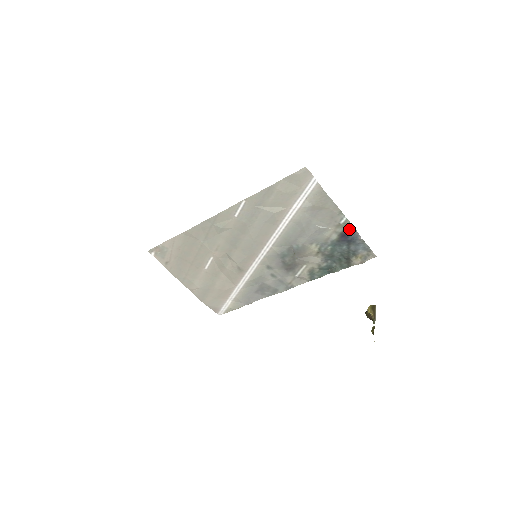
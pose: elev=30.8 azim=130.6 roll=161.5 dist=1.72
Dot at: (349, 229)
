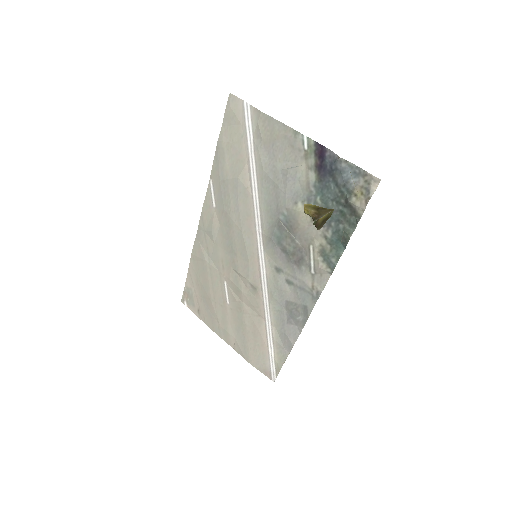
Dot at: (320, 153)
